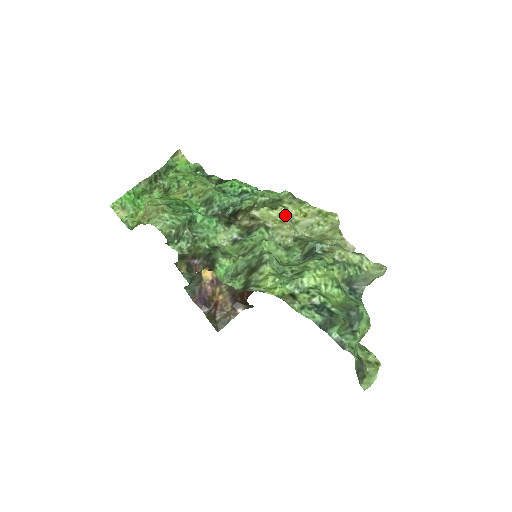
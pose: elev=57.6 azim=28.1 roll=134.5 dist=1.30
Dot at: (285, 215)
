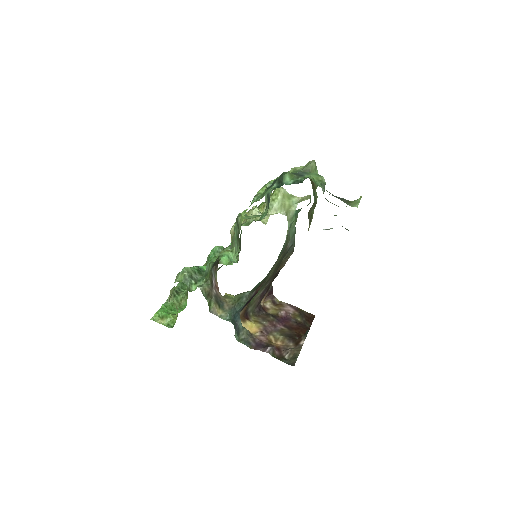
Dot at: occluded
